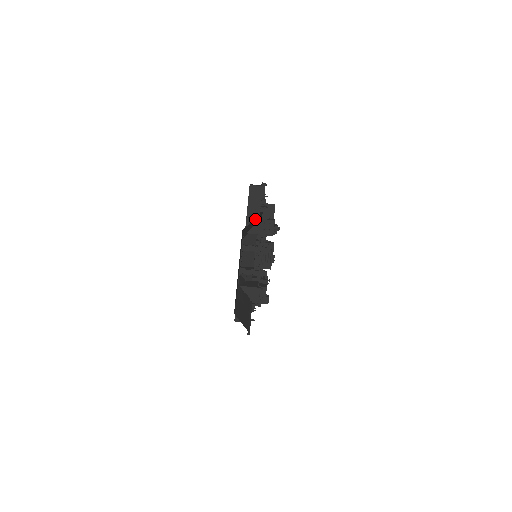
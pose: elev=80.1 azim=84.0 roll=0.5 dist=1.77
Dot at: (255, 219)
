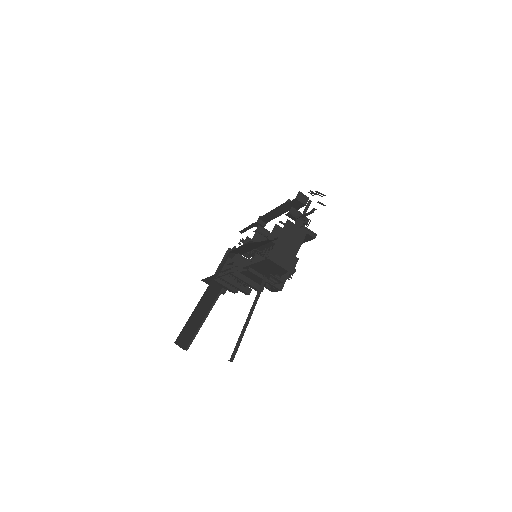
Dot at: occluded
